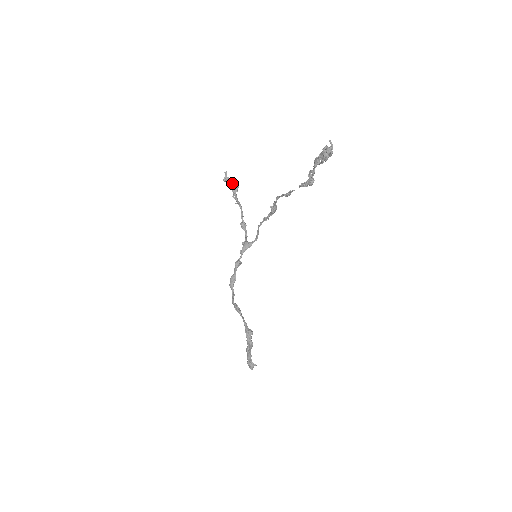
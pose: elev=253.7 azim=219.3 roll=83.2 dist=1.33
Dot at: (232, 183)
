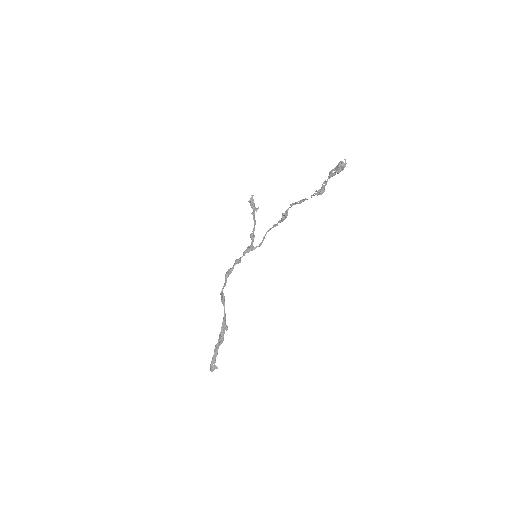
Dot at: occluded
